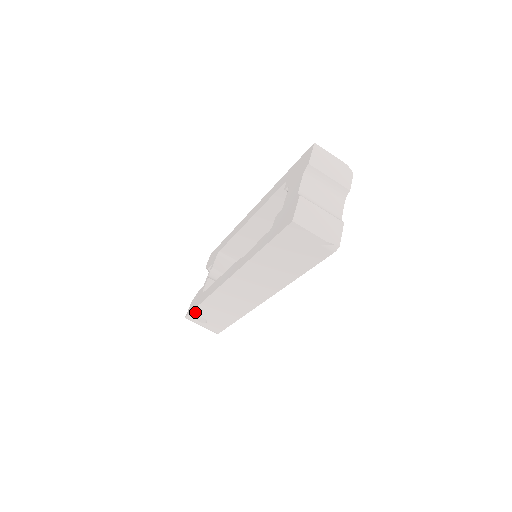
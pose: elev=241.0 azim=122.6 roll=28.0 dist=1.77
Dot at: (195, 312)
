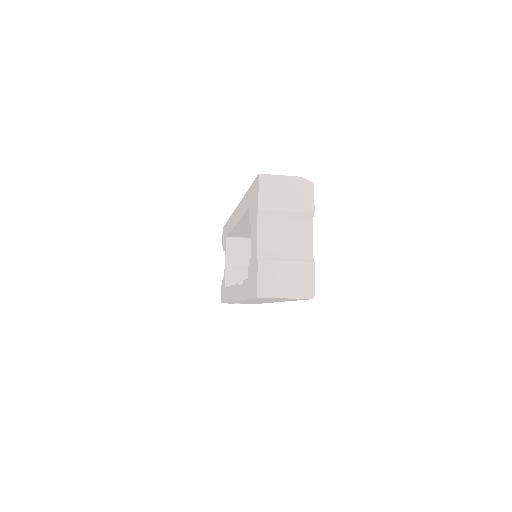
Dot at: occluded
